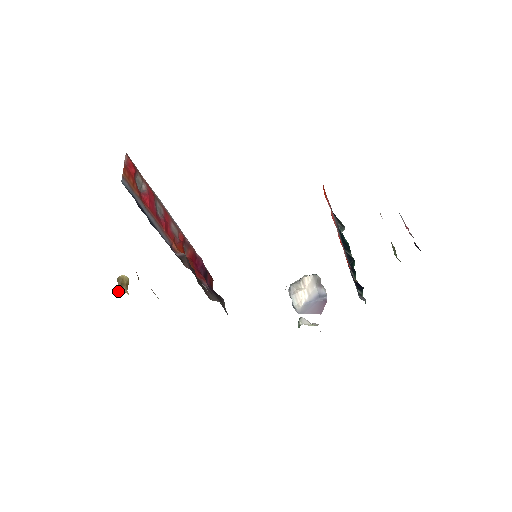
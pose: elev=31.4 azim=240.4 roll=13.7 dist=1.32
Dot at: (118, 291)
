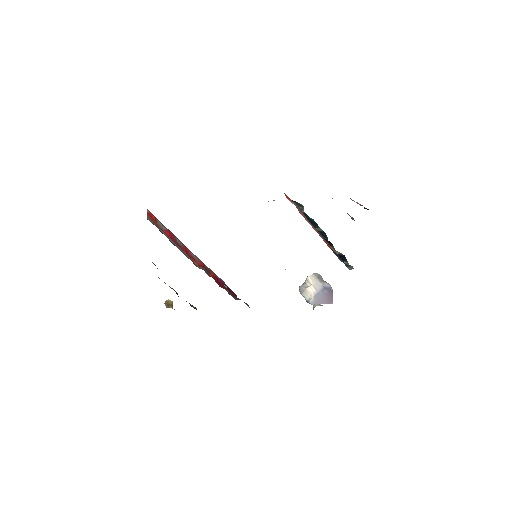
Dot at: occluded
